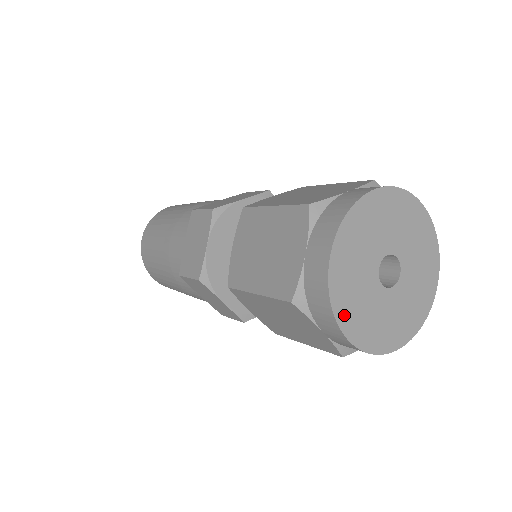
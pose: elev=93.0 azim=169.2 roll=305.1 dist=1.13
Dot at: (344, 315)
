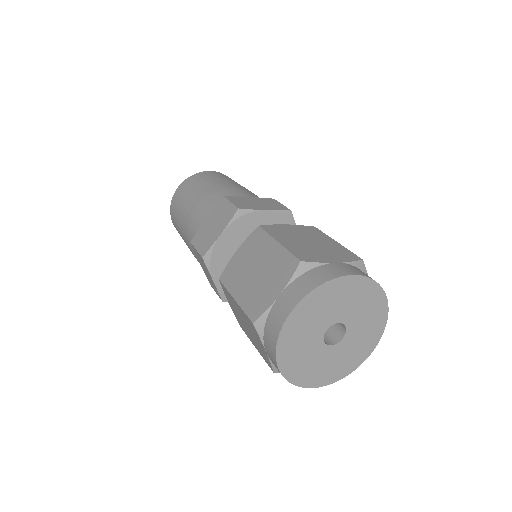
Dot at: (284, 352)
